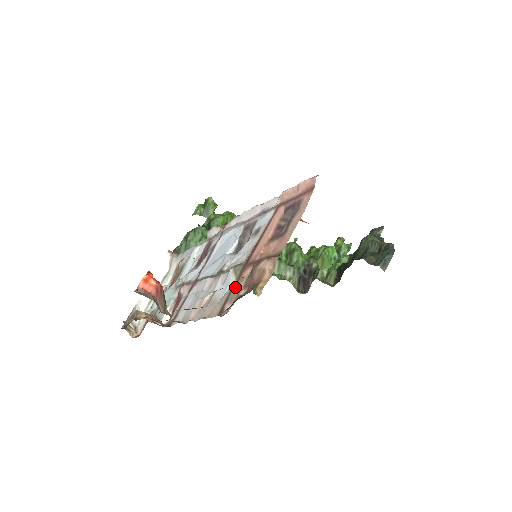
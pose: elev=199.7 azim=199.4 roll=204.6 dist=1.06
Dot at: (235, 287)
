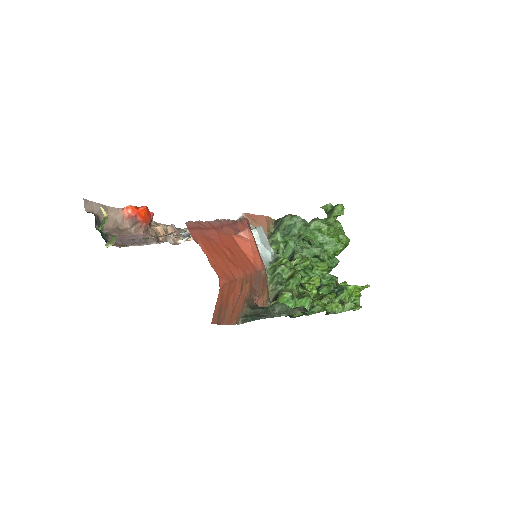
Dot at: (136, 242)
